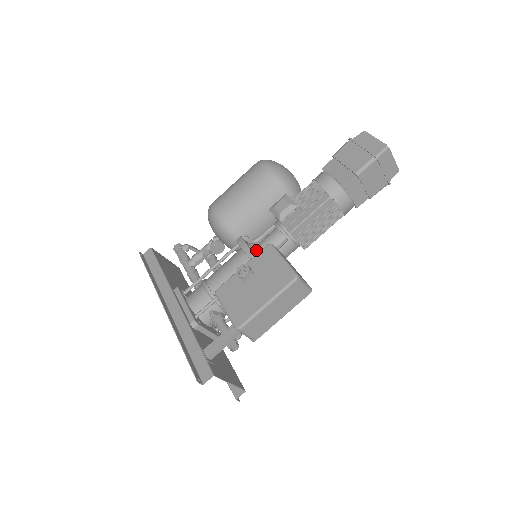
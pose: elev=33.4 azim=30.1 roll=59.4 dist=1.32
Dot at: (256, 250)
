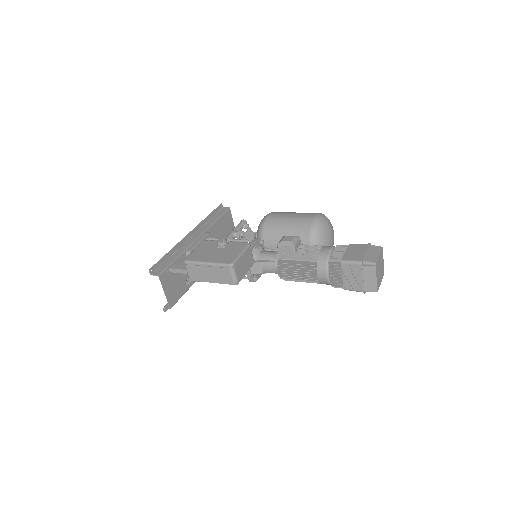
Dot at: (256, 250)
